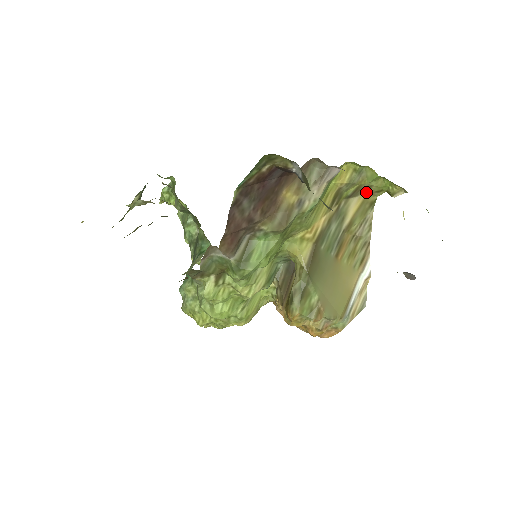
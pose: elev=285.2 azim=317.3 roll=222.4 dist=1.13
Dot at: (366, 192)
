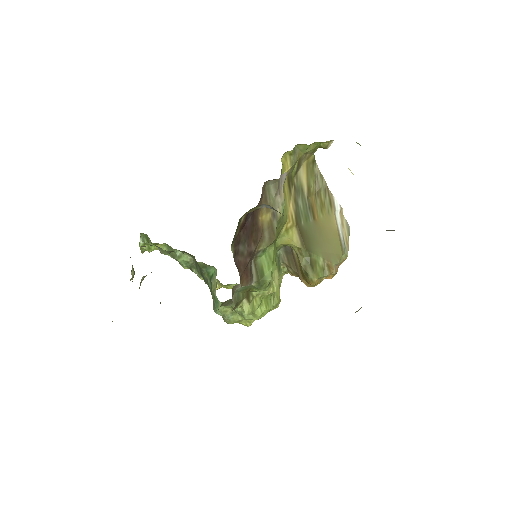
Dot at: (305, 158)
